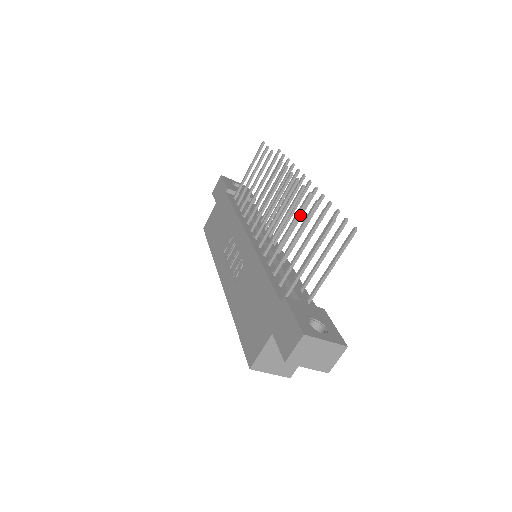
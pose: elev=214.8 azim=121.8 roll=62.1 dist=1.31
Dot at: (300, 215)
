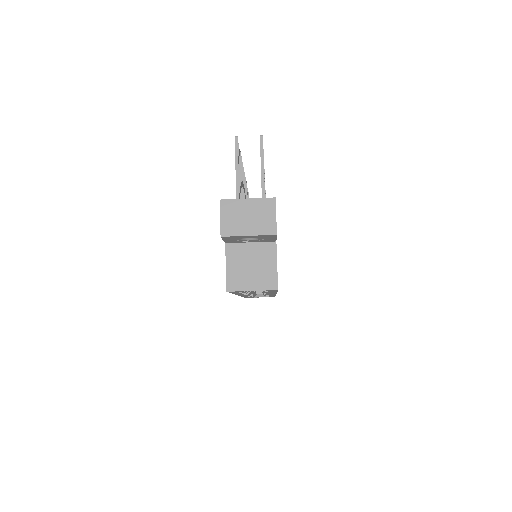
Dot at: occluded
